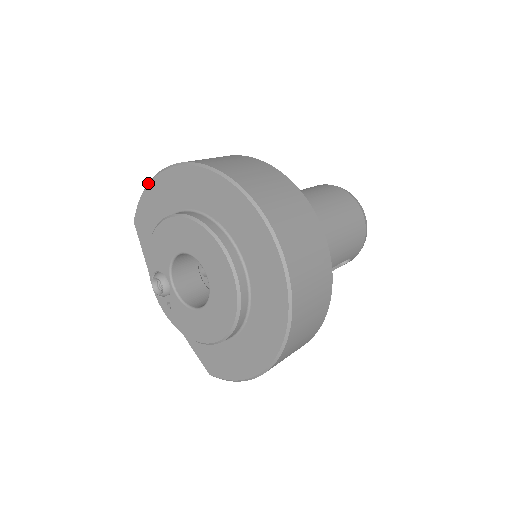
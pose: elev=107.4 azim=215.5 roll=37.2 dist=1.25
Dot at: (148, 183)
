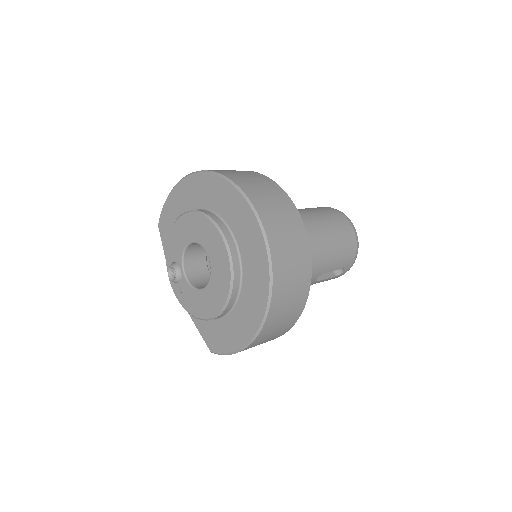
Dot at: occluded
